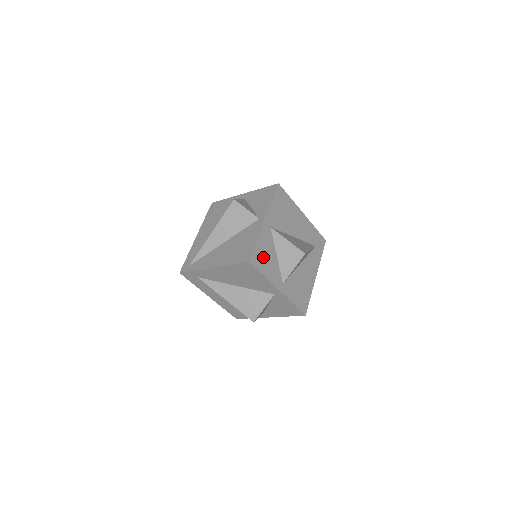
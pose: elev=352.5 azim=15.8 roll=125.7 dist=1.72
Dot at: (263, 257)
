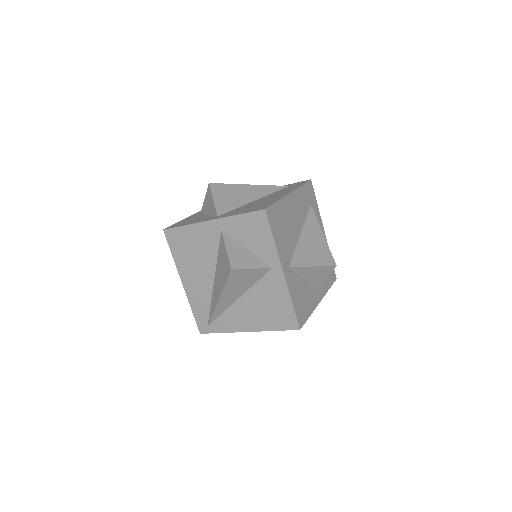
Dot at: (301, 304)
